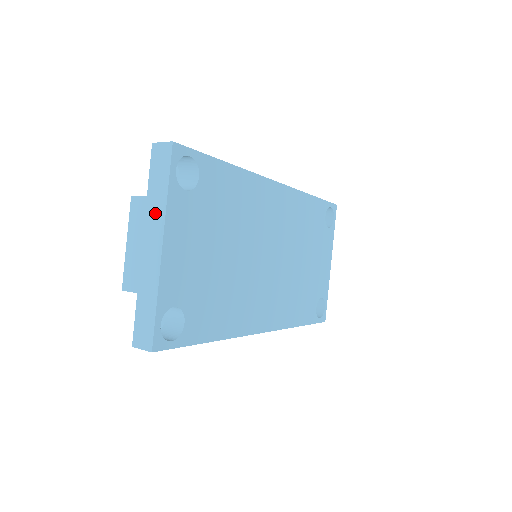
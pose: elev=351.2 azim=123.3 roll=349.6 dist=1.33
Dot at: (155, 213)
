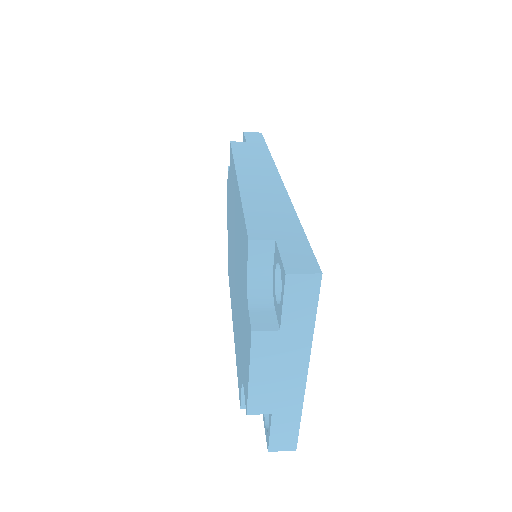
Dot at: (295, 346)
